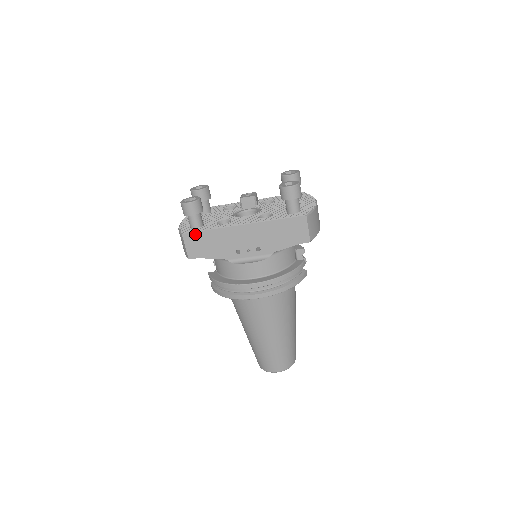
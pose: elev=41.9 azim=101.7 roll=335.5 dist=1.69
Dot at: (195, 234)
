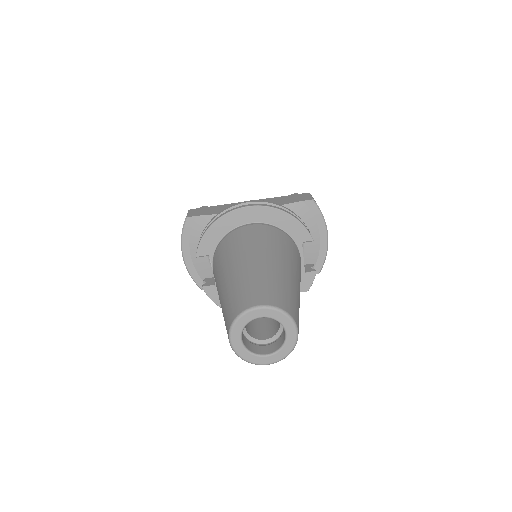
Dot at: (202, 208)
